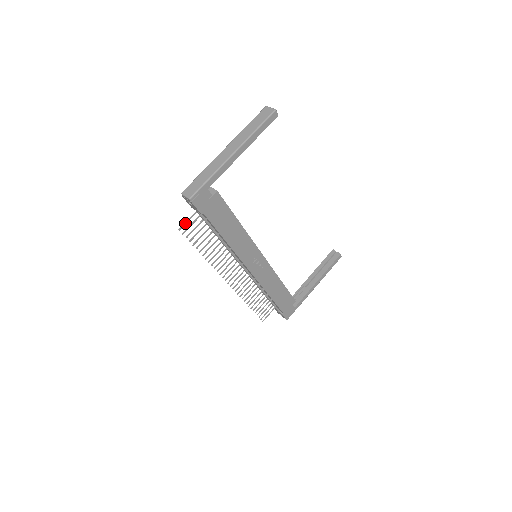
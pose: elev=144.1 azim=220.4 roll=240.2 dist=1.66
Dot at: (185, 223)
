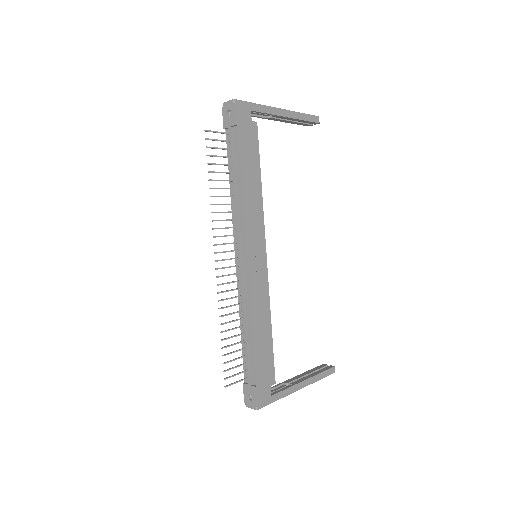
Dot at: (213, 131)
